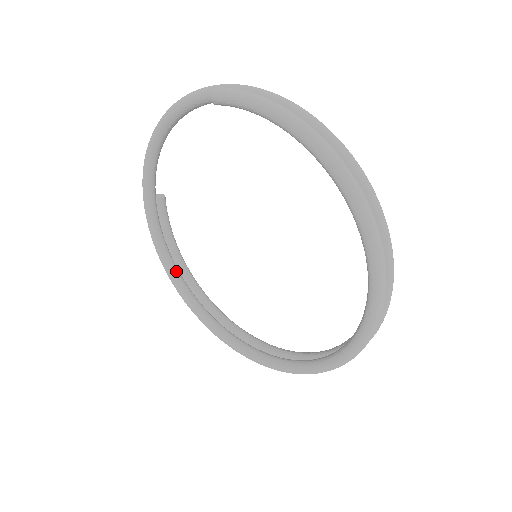
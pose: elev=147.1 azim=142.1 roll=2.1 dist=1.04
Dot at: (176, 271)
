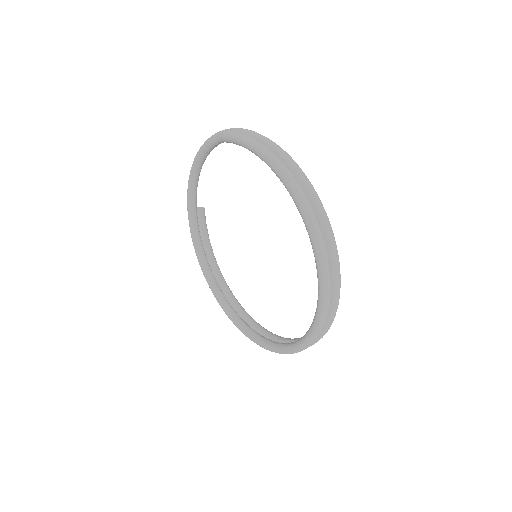
Dot at: (208, 267)
